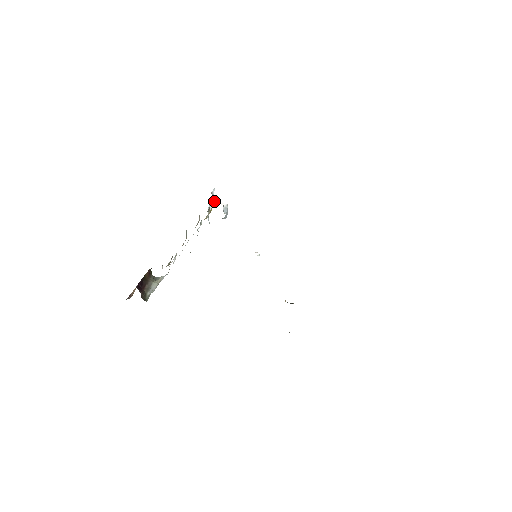
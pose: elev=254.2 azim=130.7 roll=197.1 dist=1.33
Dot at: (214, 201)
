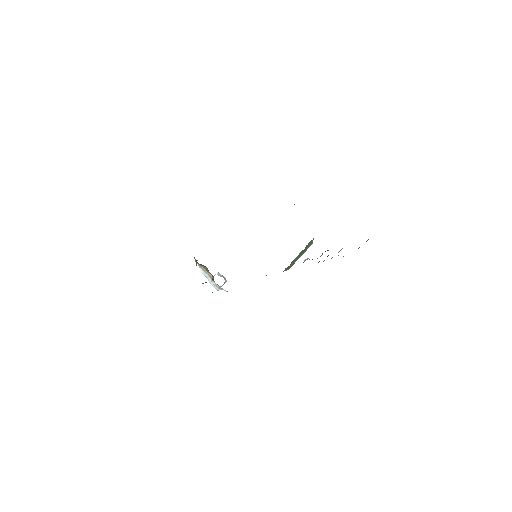
Dot at: occluded
